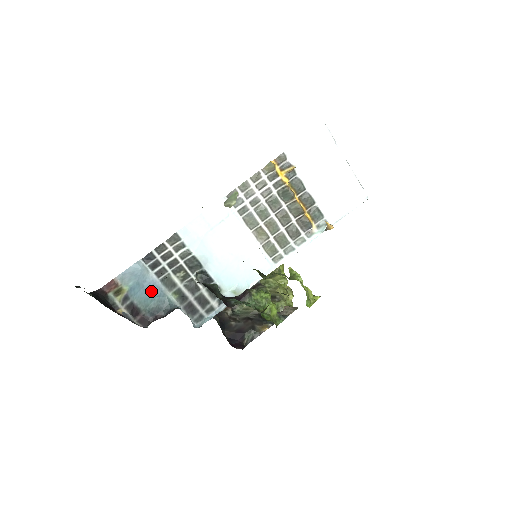
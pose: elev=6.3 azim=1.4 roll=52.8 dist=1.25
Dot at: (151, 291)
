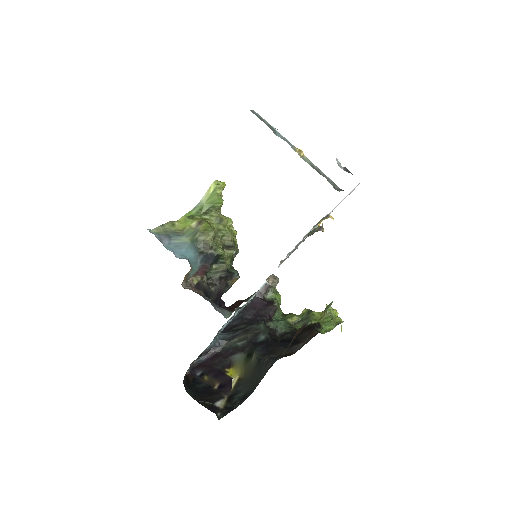
Dot at: occluded
